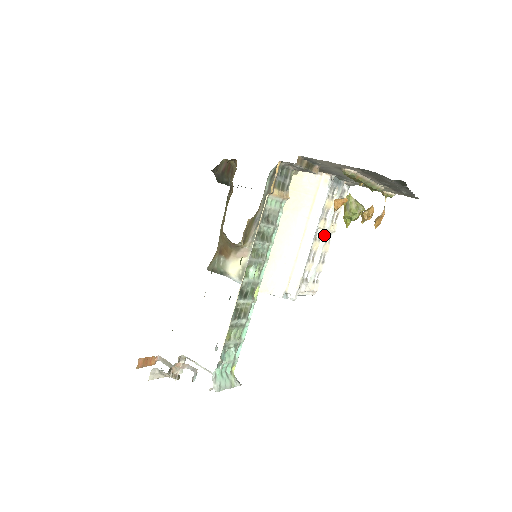
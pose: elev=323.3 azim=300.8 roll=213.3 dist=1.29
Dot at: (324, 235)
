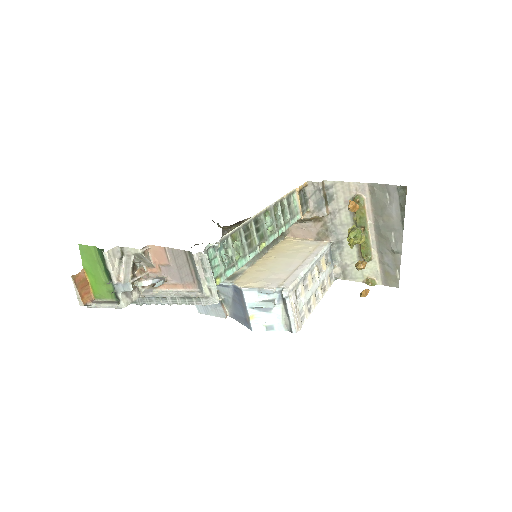
Dot at: (316, 283)
